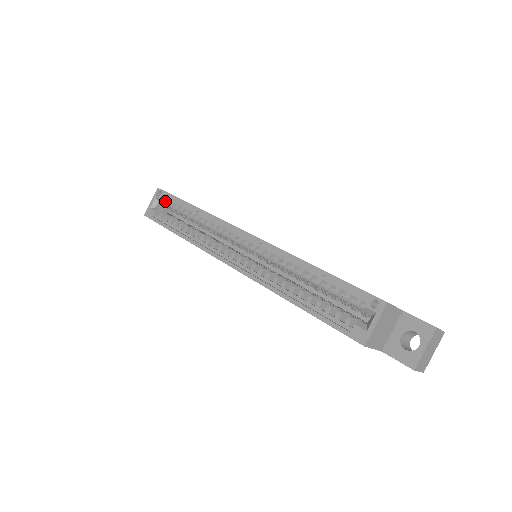
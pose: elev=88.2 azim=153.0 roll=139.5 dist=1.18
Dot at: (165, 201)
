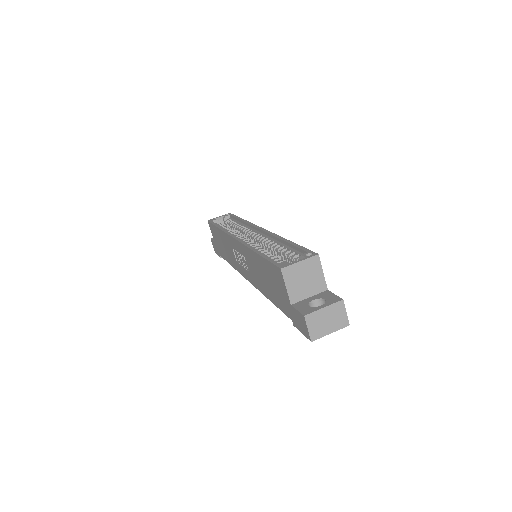
Dot at: occluded
